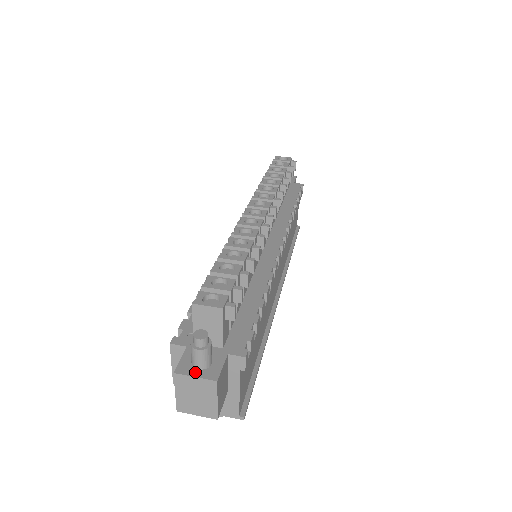
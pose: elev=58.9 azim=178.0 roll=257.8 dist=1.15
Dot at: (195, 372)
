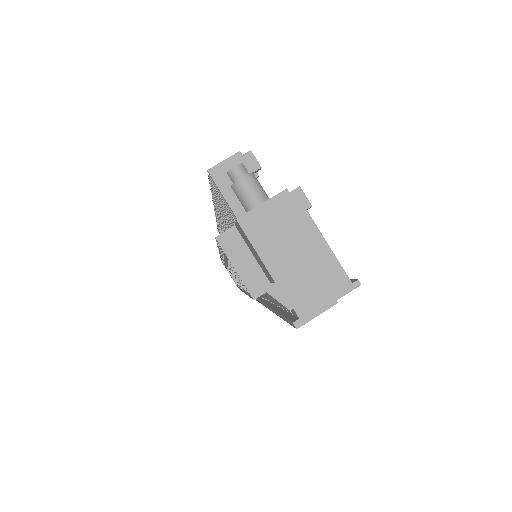
Dot at: (258, 206)
